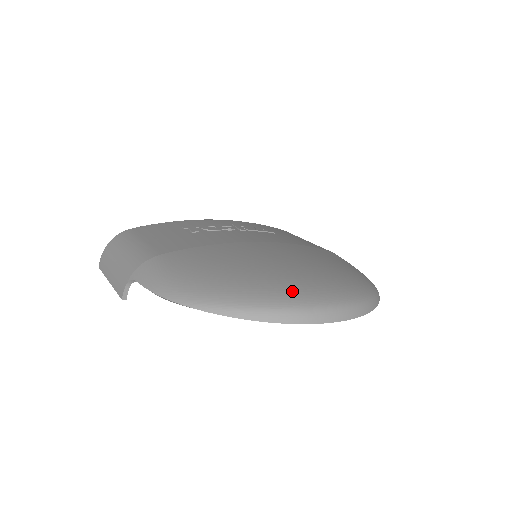
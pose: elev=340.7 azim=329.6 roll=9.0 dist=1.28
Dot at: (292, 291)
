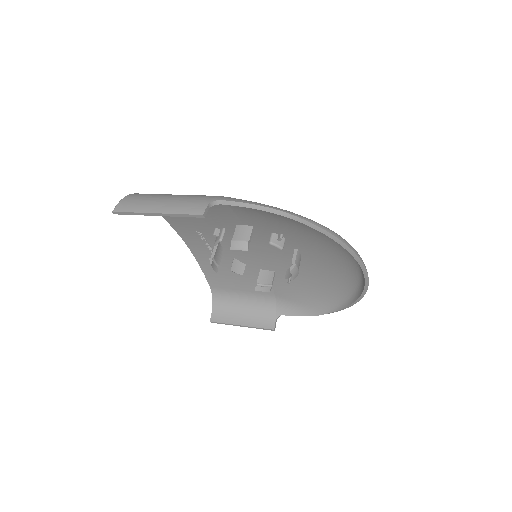
Dot at: occluded
